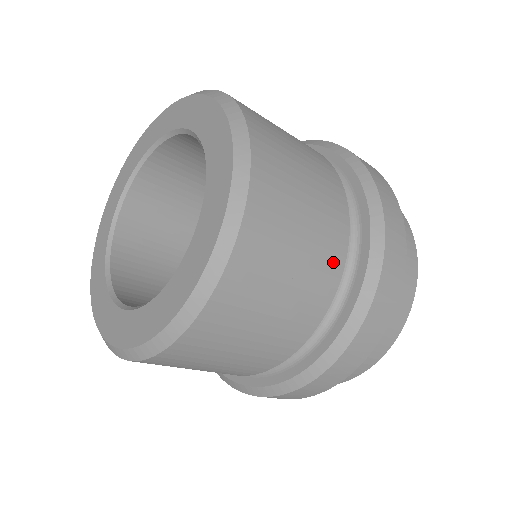
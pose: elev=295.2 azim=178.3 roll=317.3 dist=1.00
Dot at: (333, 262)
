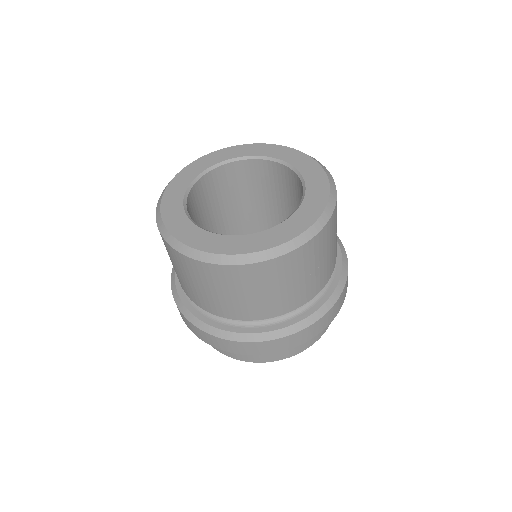
Dot at: occluded
